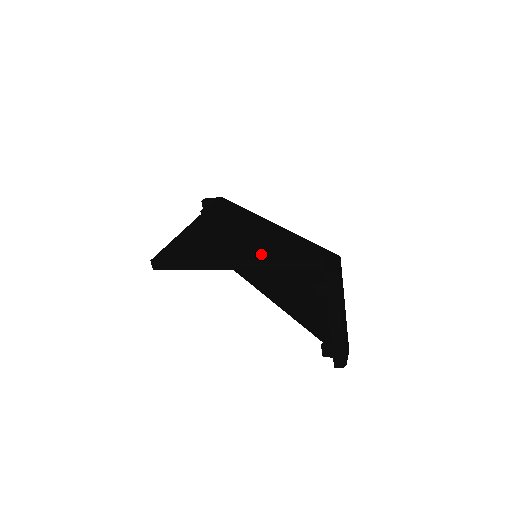
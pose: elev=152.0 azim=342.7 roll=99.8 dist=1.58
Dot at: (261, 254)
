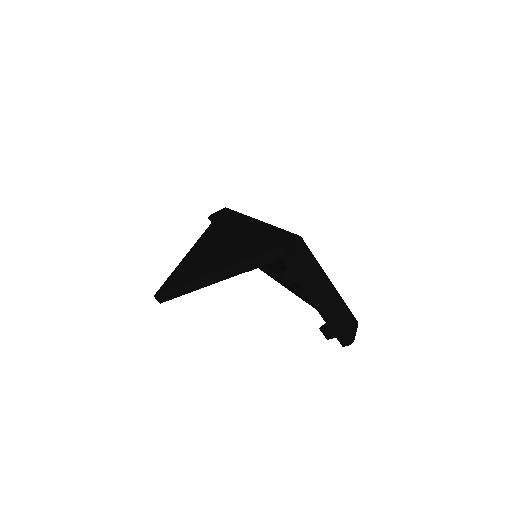
Dot at: (237, 258)
